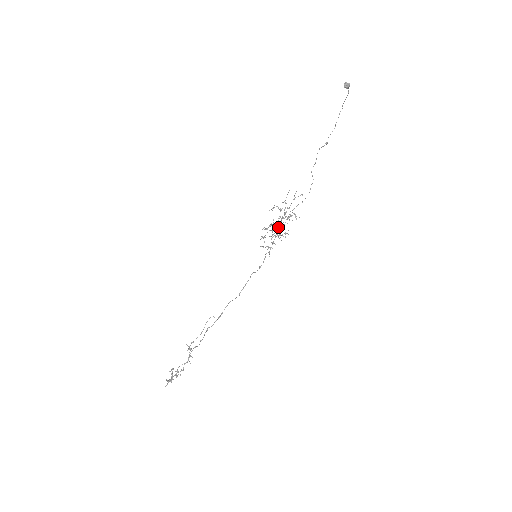
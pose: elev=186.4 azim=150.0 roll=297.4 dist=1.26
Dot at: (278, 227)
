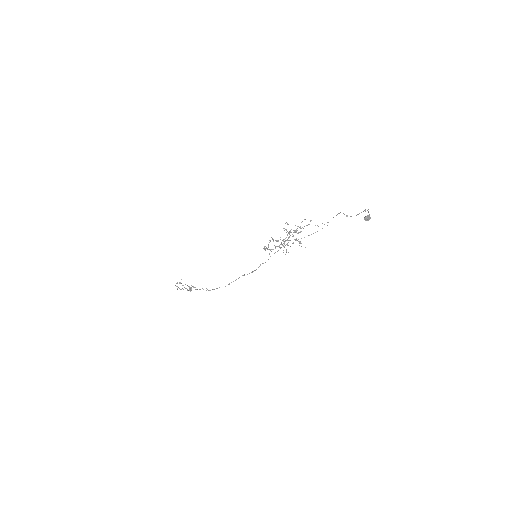
Dot at: occluded
